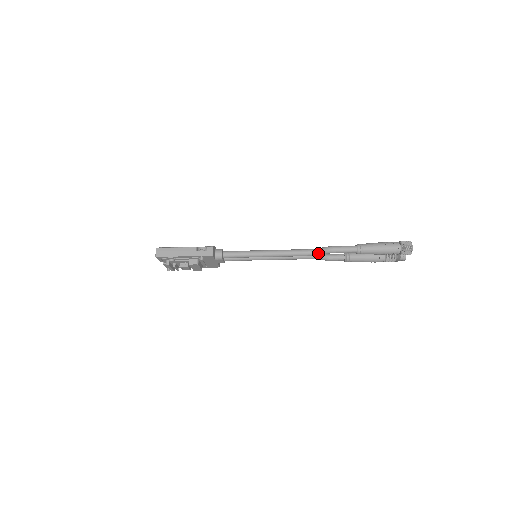
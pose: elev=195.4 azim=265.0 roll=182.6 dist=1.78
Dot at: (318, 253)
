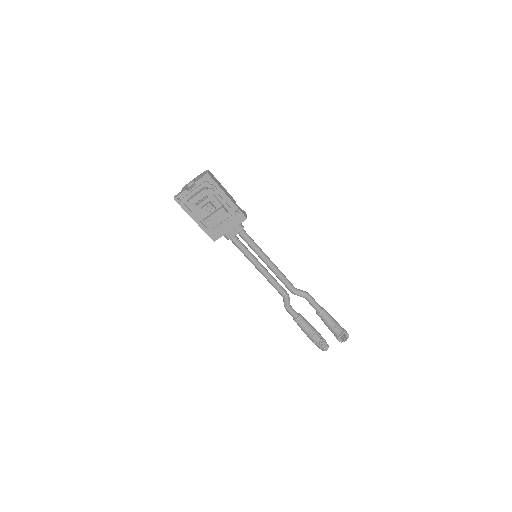
Dot at: (298, 291)
